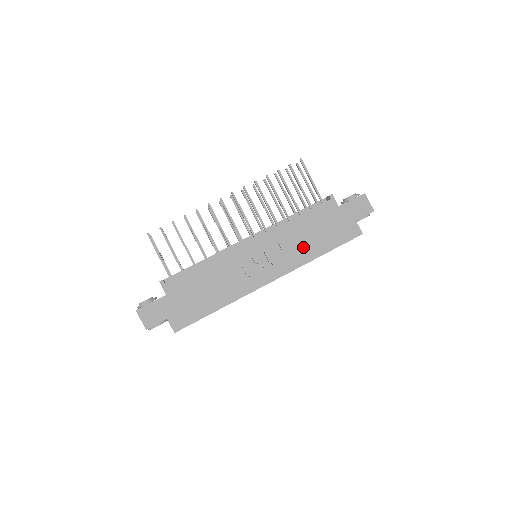
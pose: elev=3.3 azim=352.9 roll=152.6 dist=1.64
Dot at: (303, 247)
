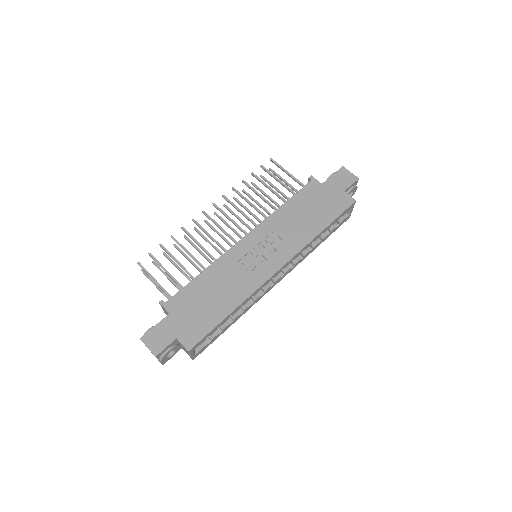
Dot at: (300, 229)
